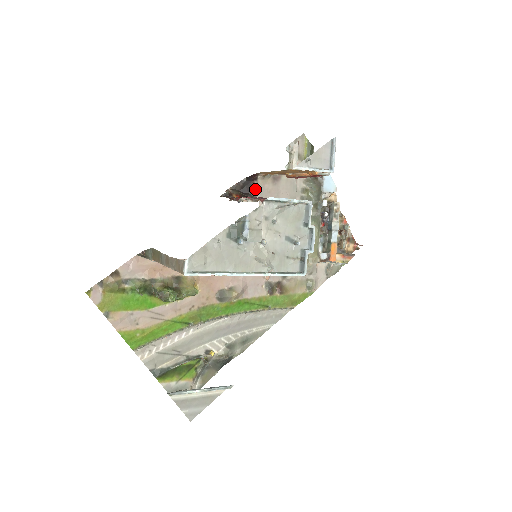
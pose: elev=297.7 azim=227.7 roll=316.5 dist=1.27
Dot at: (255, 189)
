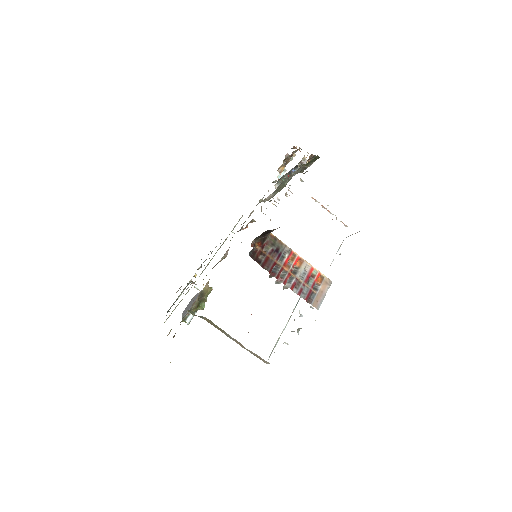
Dot at: occluded
